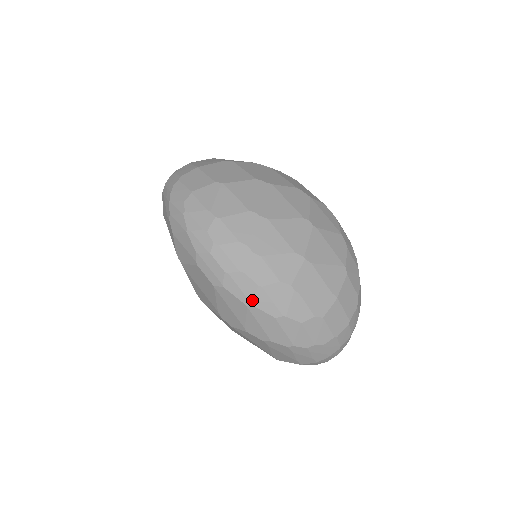
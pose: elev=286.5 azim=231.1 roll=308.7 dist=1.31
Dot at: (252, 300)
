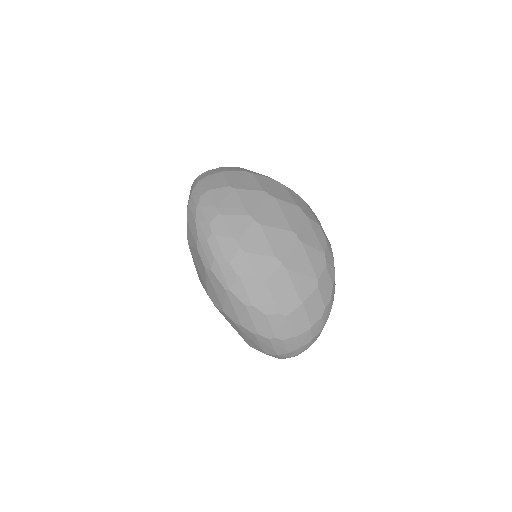
Dot at: (230, 286)
